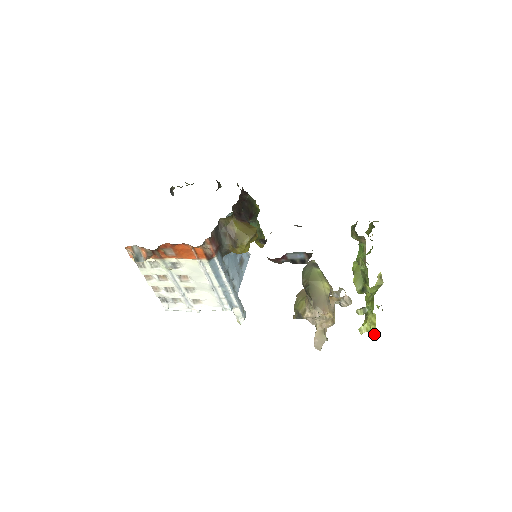
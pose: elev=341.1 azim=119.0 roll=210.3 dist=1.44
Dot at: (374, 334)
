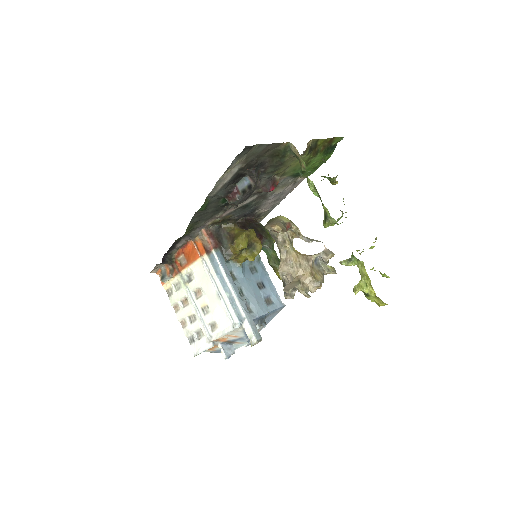
Dot at: (375, 295)
